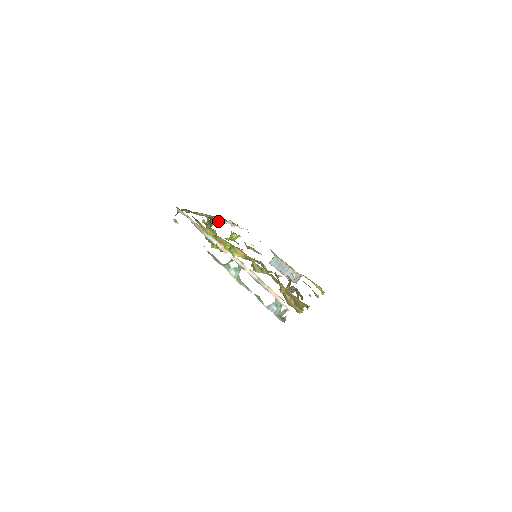
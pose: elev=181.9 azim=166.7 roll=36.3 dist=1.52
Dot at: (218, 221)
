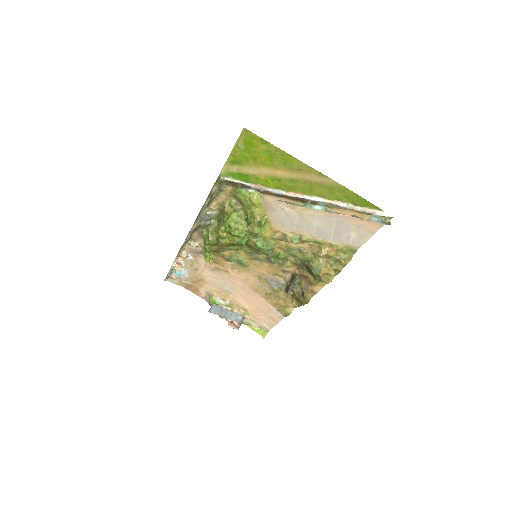
Dot at: (179, 250)
